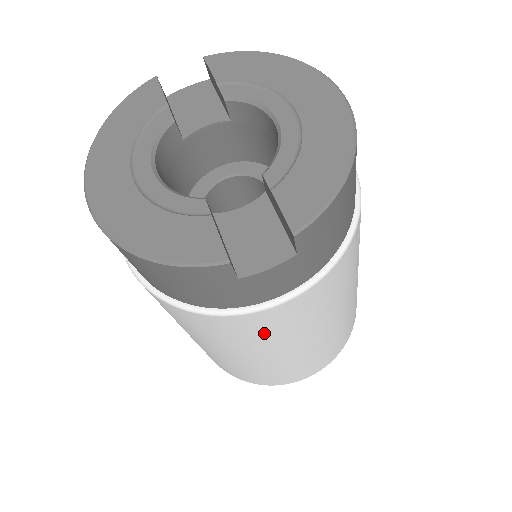
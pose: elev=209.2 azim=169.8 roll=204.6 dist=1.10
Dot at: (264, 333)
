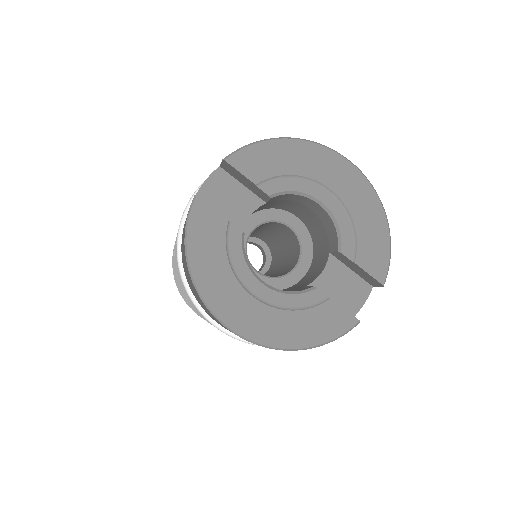
Dot at: occluded
